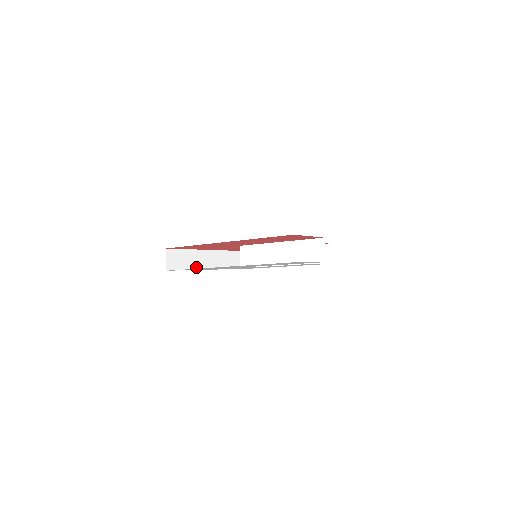
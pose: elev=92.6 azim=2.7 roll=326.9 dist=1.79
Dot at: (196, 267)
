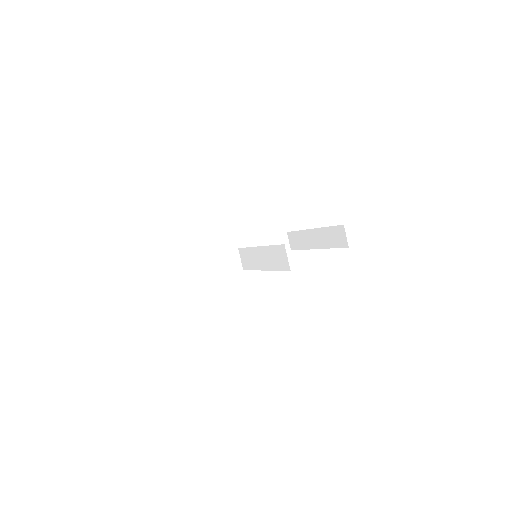
Dot at: (217, 268)
